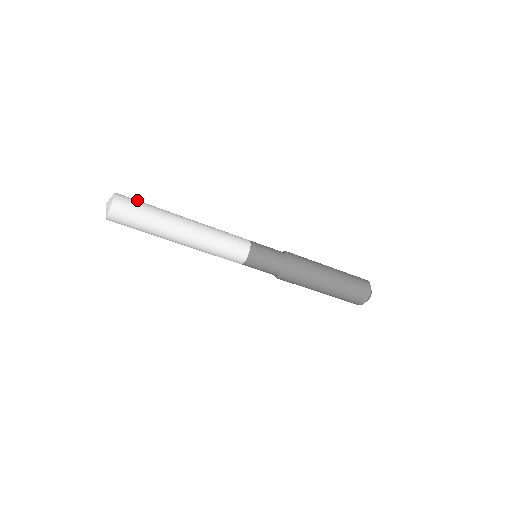
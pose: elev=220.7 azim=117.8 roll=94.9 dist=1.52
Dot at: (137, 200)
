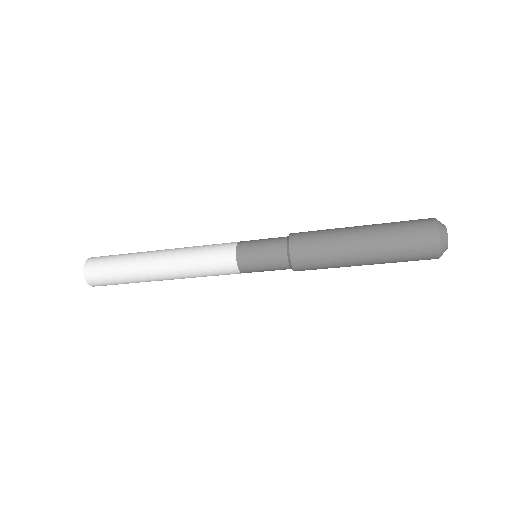
Dot at: (108, 256)
